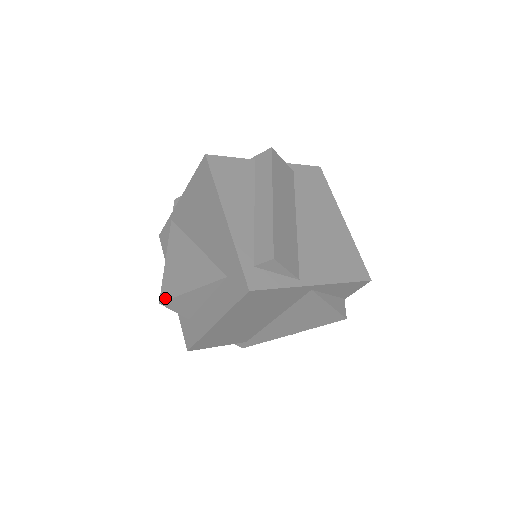
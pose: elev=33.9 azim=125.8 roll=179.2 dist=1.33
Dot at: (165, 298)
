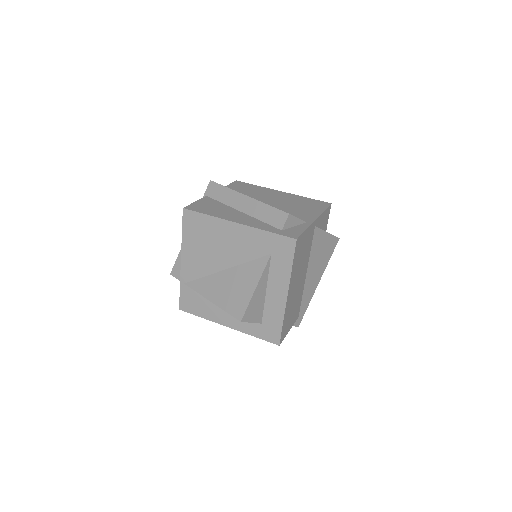
Dot at: (242, 314)
